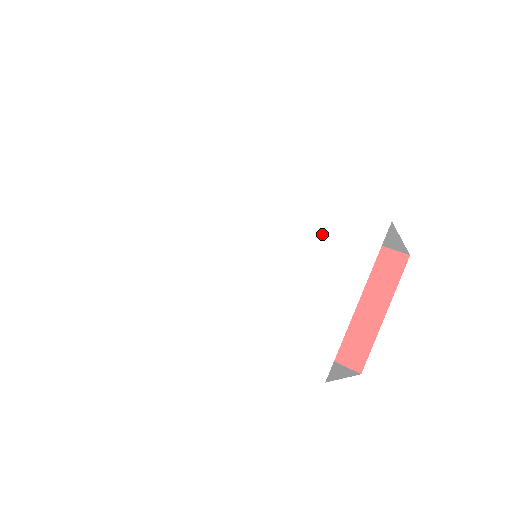
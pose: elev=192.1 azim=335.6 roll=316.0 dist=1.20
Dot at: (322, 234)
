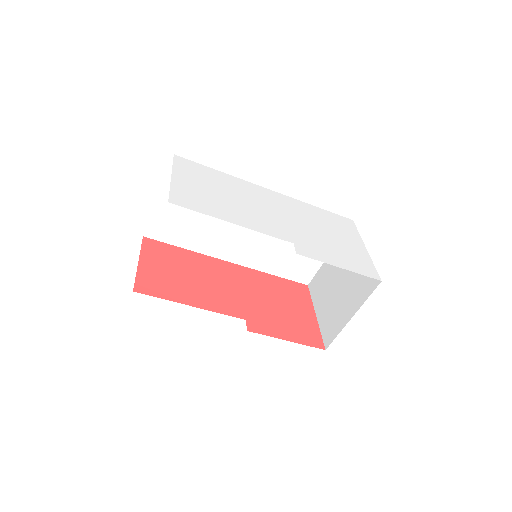
Dot at: (329, 220)
